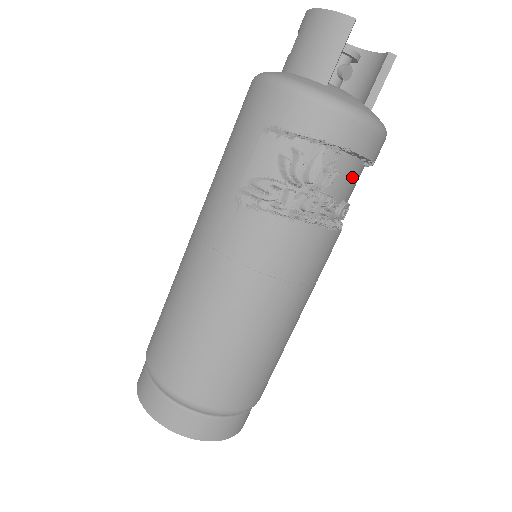
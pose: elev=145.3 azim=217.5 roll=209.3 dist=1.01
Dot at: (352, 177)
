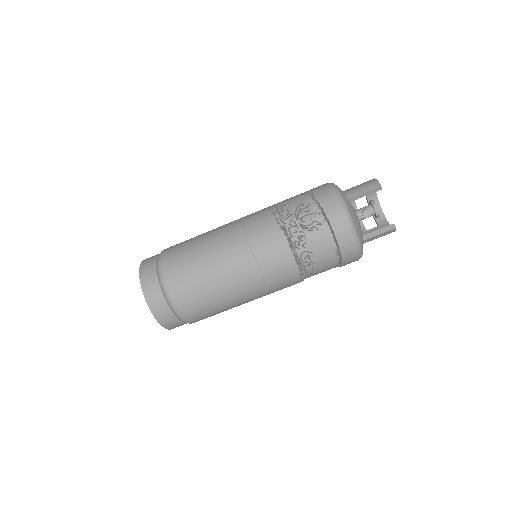
Dot at: (324, 245)
